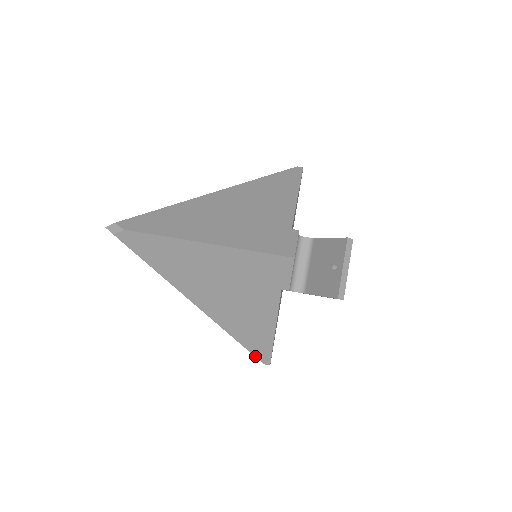
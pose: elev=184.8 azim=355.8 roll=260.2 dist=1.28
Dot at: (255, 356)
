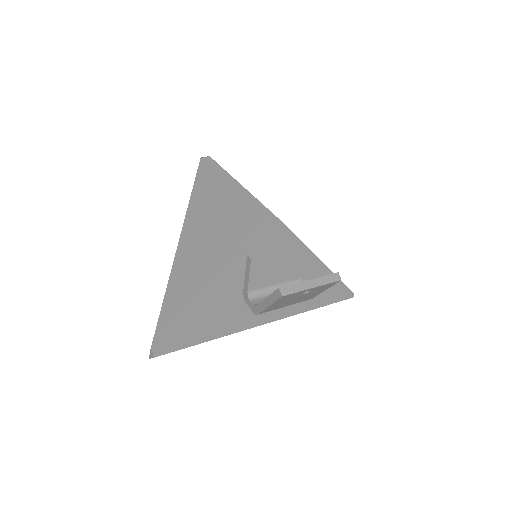
Dot at: (156, 331)
